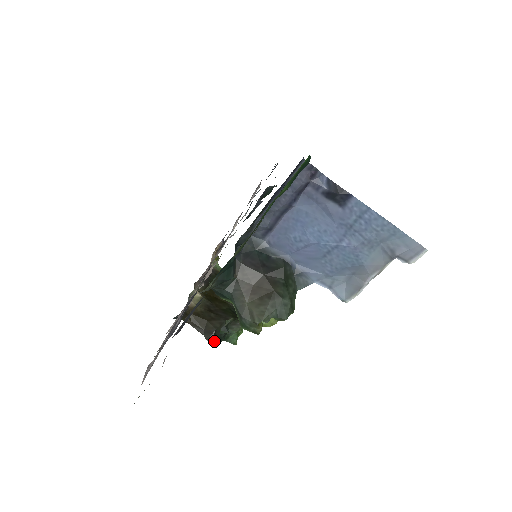
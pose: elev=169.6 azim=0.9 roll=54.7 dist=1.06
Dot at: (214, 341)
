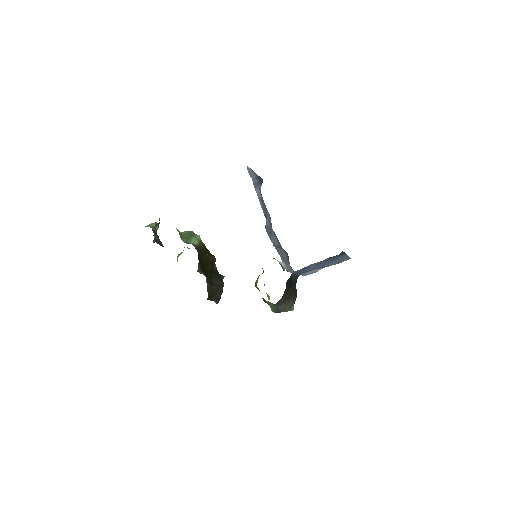
Dot at: occluded
